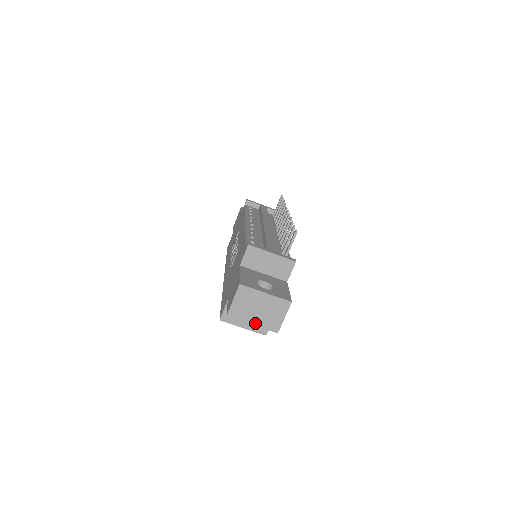
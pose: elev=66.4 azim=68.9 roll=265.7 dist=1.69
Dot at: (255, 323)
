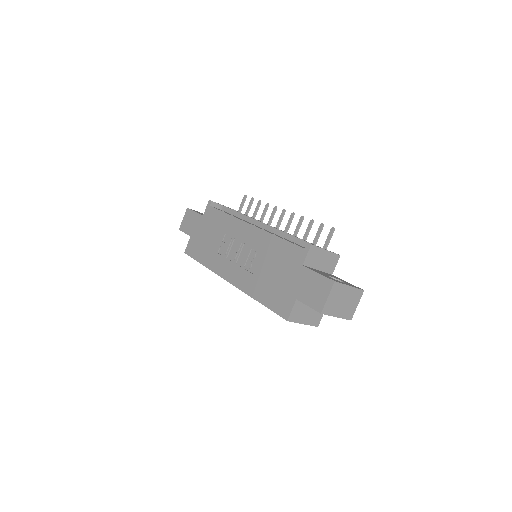
Dot at: (338, 315)
